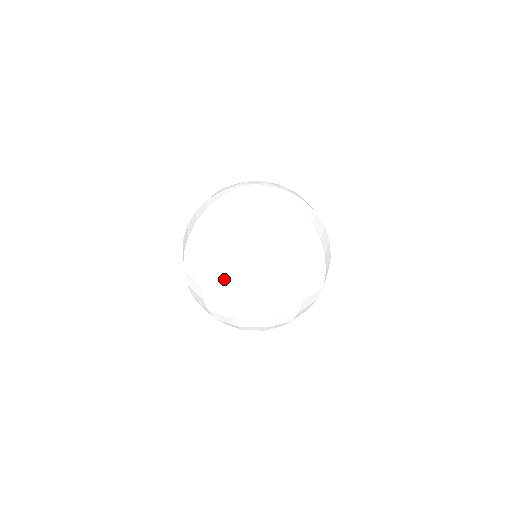
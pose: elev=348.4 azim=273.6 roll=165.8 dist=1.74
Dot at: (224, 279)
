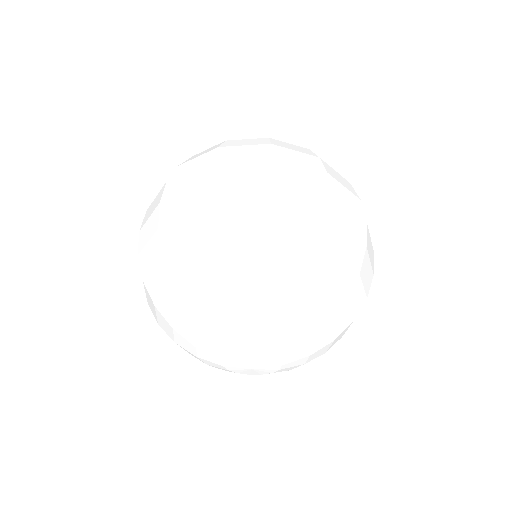
Dot at: (199, 173)
